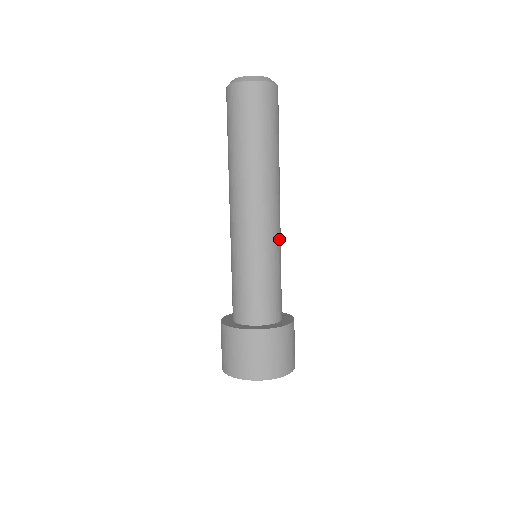
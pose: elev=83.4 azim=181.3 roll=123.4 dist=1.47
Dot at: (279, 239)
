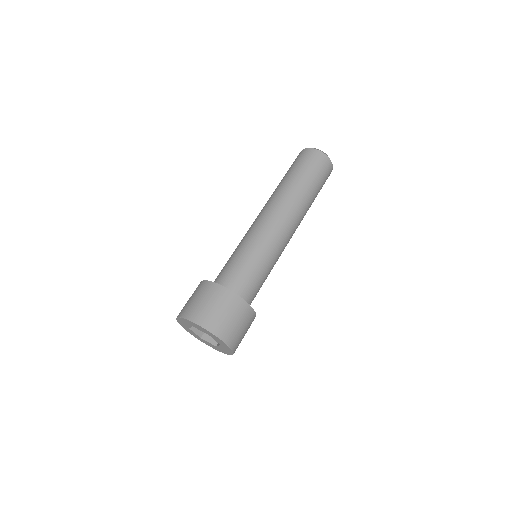
Dot at: occluded
